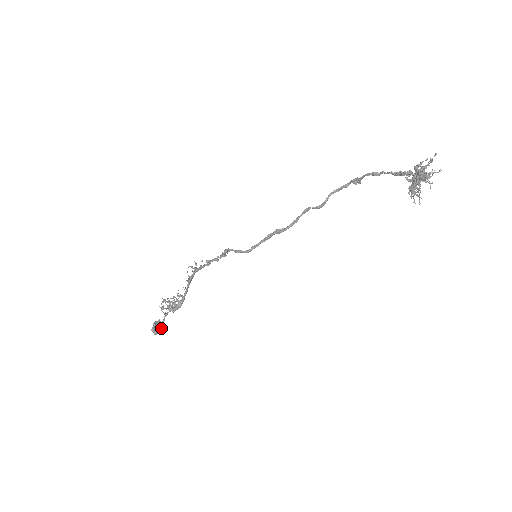
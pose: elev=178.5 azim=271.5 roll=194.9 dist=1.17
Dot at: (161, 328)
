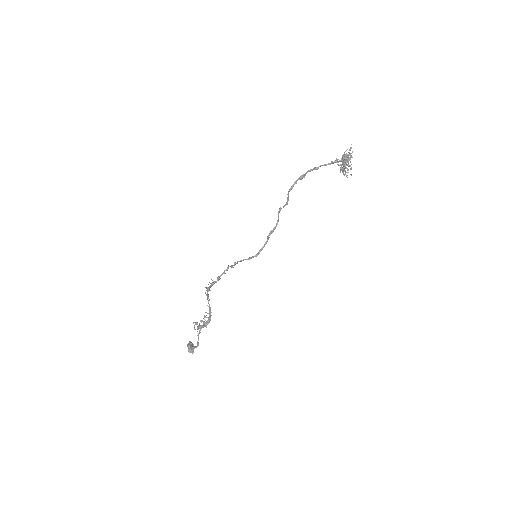
Dot at: (197, 345)
